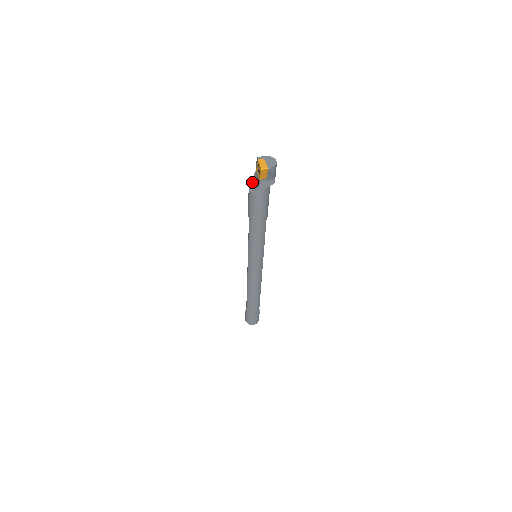
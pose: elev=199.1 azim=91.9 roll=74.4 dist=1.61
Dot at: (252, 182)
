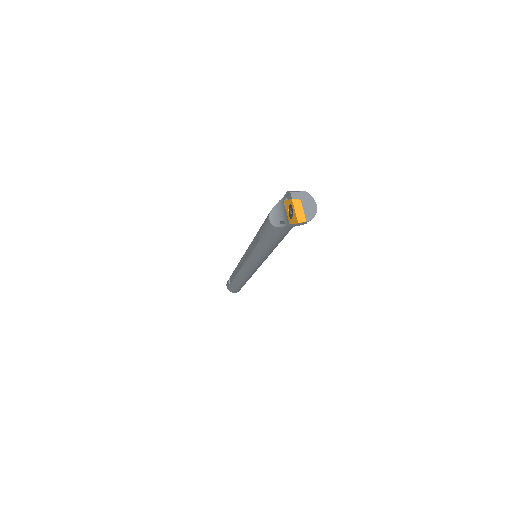
Dot at: (275, 211)
